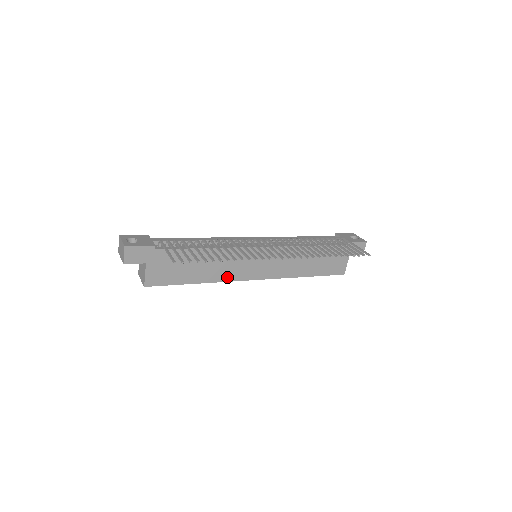
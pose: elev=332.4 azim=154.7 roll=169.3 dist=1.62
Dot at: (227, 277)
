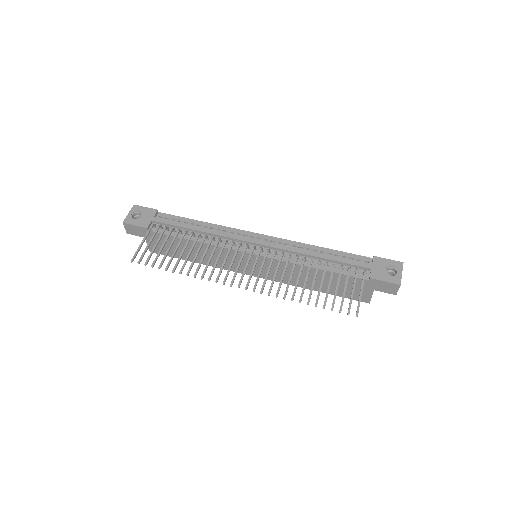
Dot at: occluded
